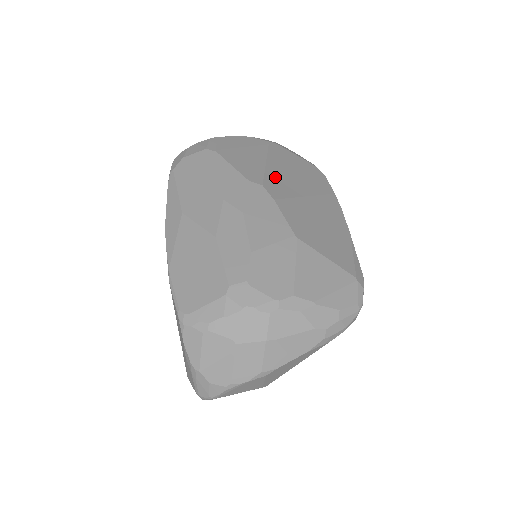
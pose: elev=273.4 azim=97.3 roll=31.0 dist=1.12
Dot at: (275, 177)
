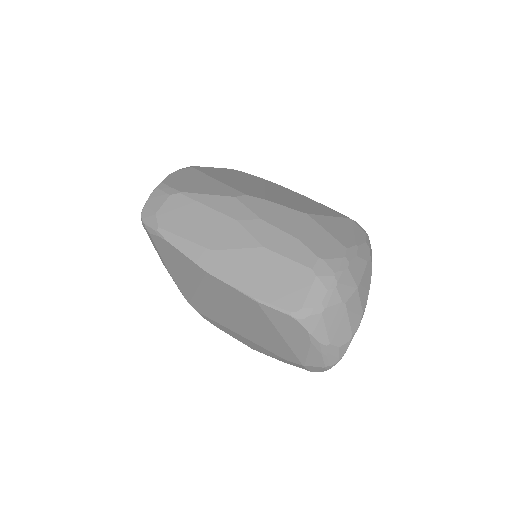
Dot at: (238, 186)
